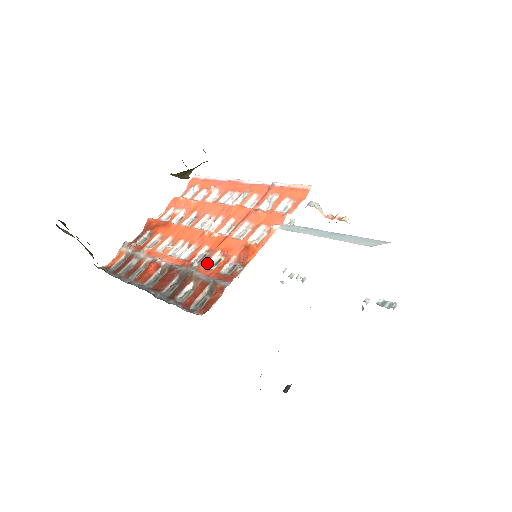
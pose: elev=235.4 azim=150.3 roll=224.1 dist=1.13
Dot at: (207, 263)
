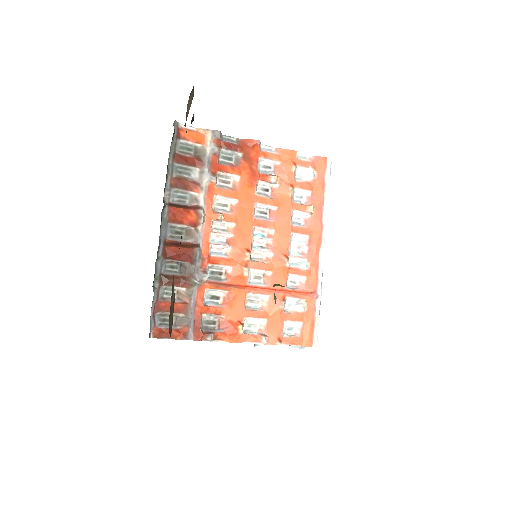
Dot at: (211, 289)
